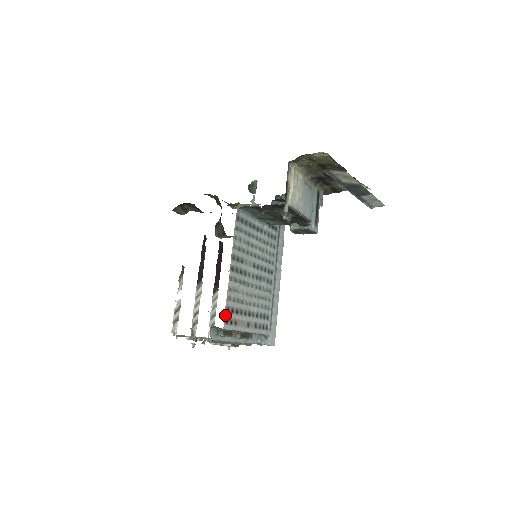
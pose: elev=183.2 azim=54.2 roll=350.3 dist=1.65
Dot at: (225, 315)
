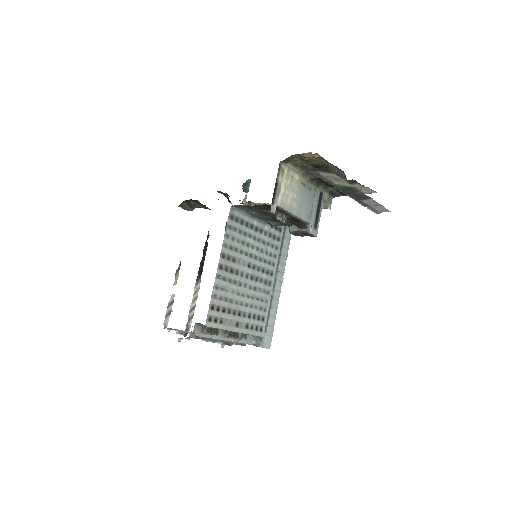
Dot at: (208, 313)
